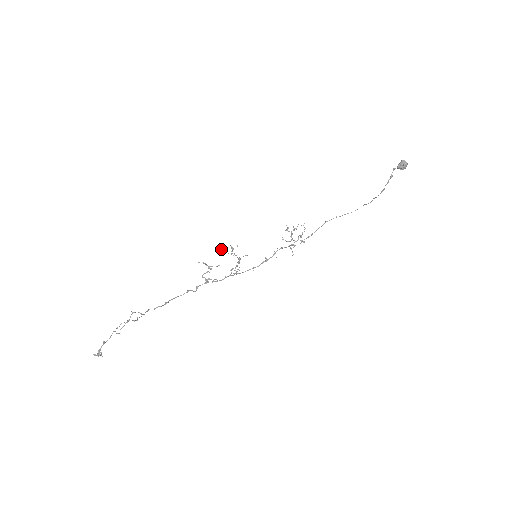
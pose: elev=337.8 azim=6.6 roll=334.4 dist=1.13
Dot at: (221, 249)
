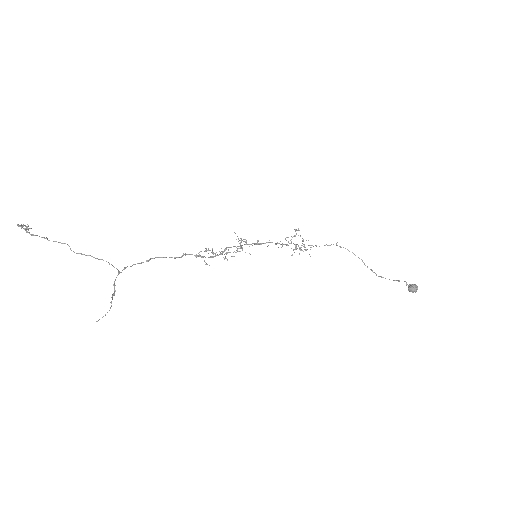
Dot at: occluded
